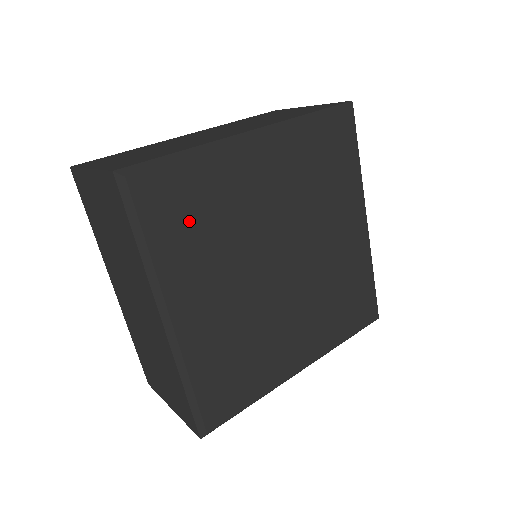
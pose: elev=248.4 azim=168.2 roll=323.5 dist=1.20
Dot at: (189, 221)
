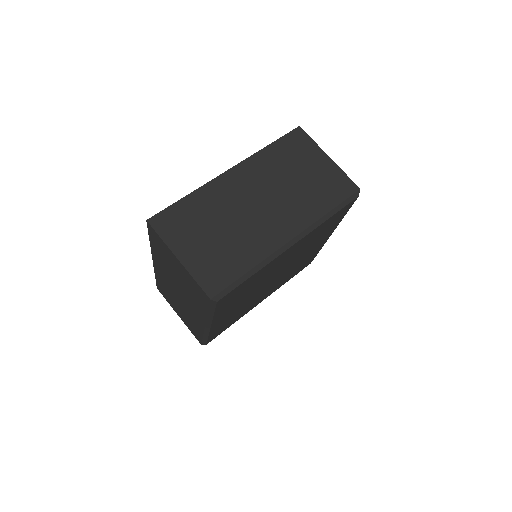
Dot at: (238, 295)
